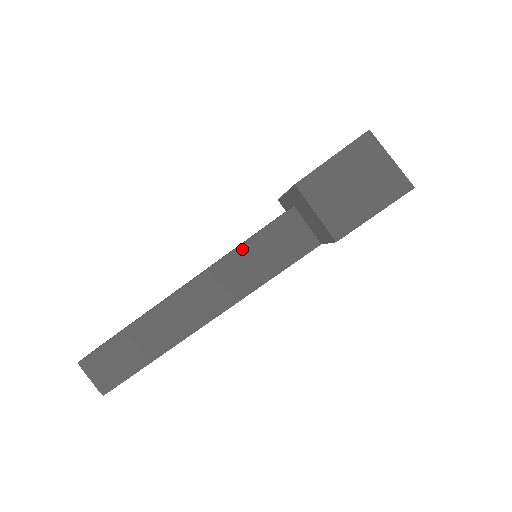
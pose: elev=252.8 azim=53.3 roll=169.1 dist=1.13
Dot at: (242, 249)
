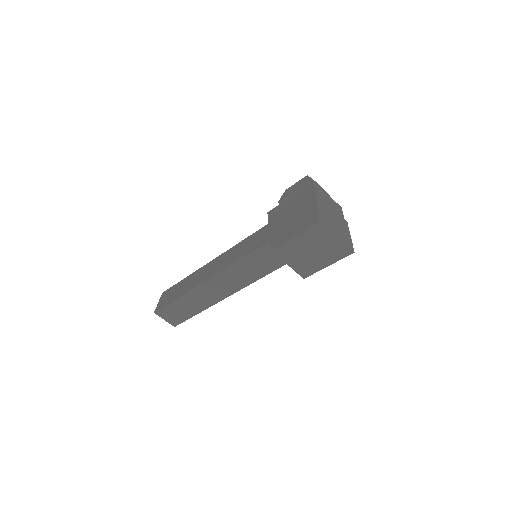
Dot at: (245, 260)
